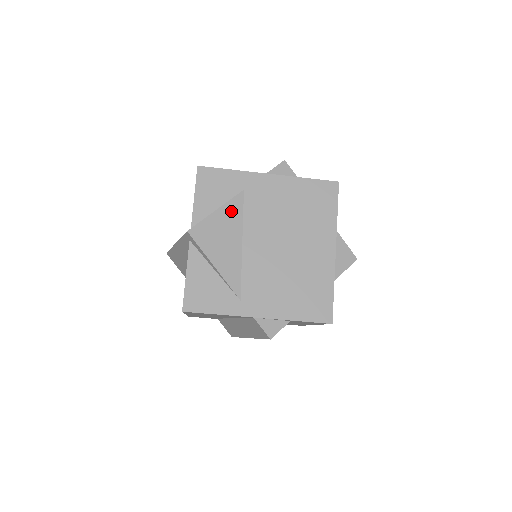
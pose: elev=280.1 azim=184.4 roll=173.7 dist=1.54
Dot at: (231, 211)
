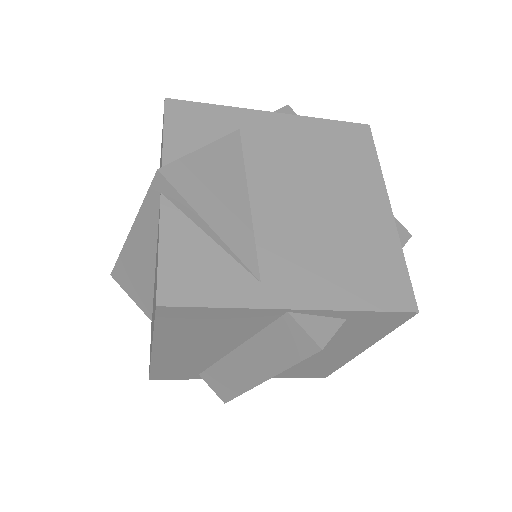
Dot at: (225, 152)
